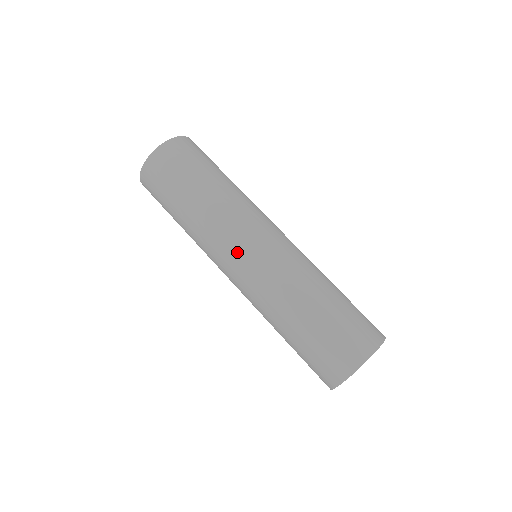
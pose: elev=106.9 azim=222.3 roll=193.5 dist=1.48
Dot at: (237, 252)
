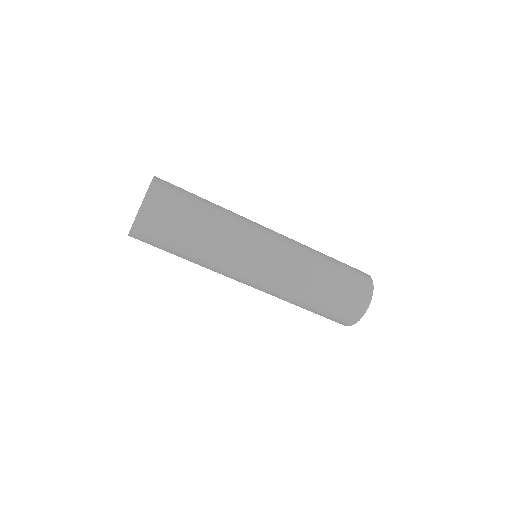
Dot at: (258, 257)
